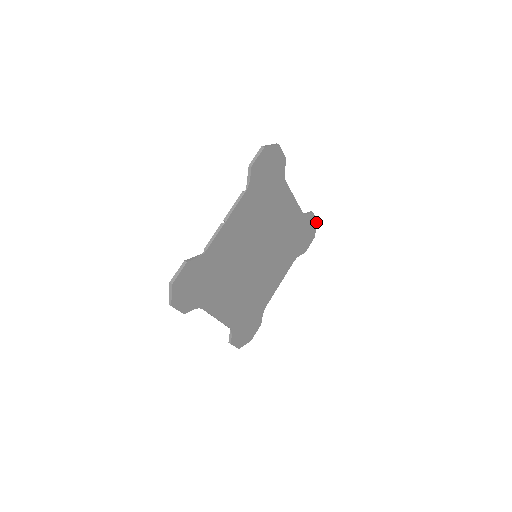
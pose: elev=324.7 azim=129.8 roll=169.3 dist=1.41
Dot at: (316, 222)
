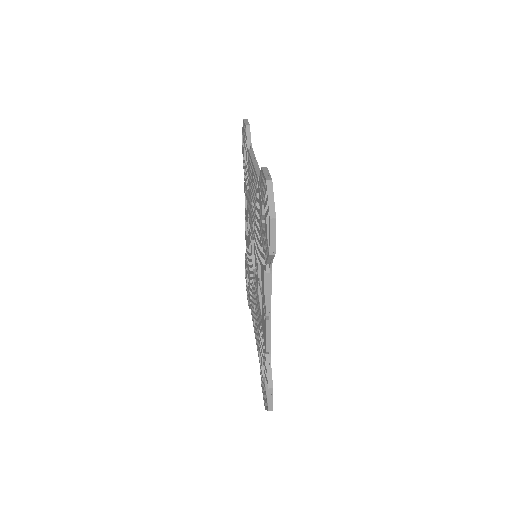
Dot at: occluded
